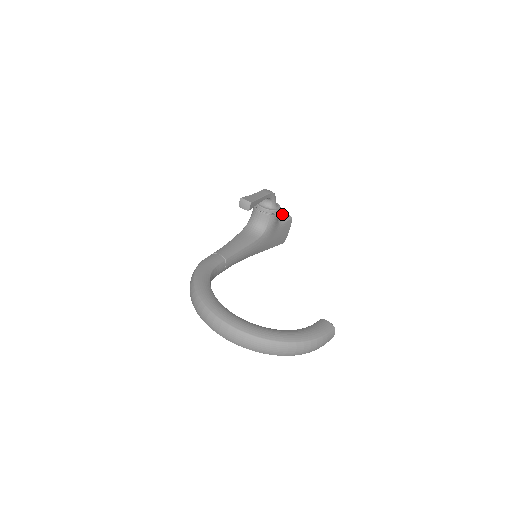
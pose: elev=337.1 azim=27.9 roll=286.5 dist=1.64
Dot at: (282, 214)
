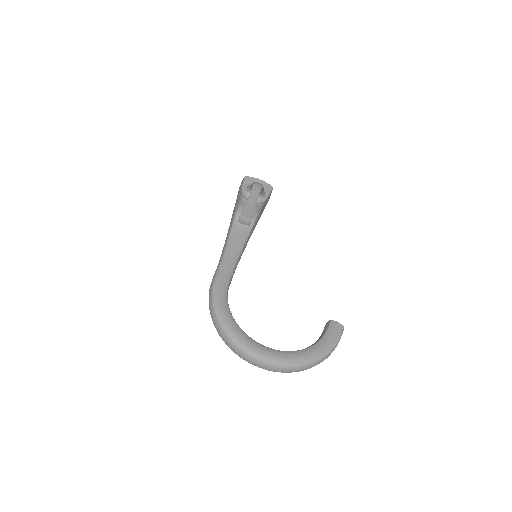
Dot at: occluded
